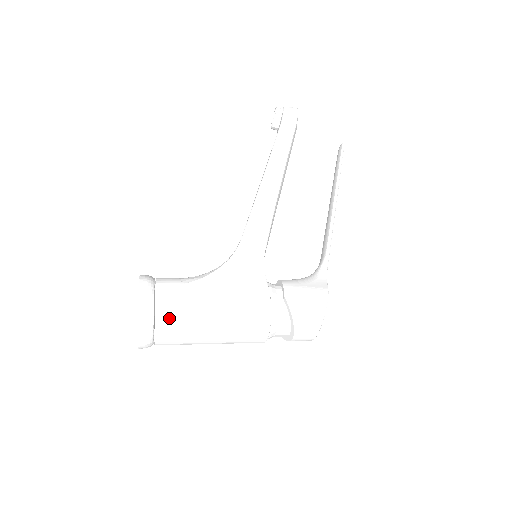
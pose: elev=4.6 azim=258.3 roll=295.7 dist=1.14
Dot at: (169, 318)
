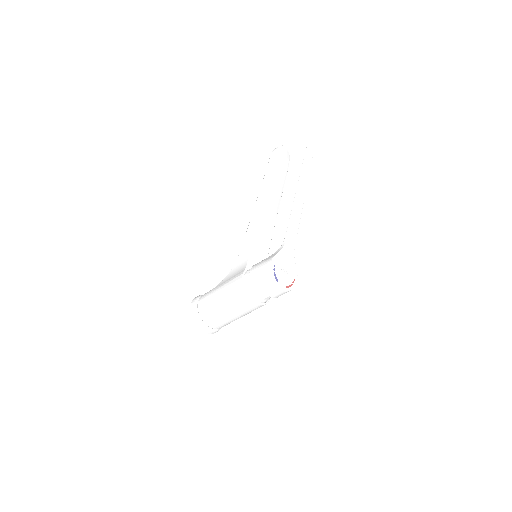
Dot at: (204, 311)
